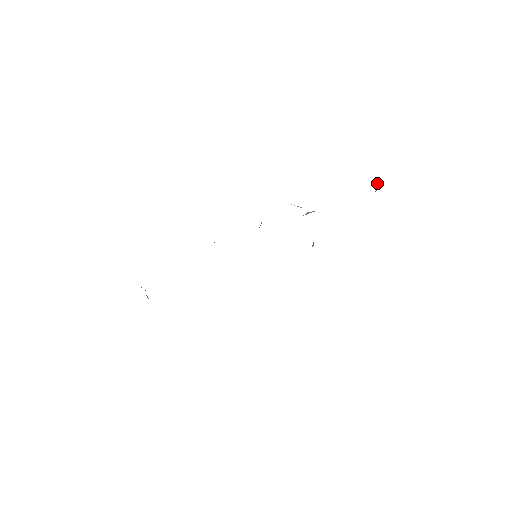
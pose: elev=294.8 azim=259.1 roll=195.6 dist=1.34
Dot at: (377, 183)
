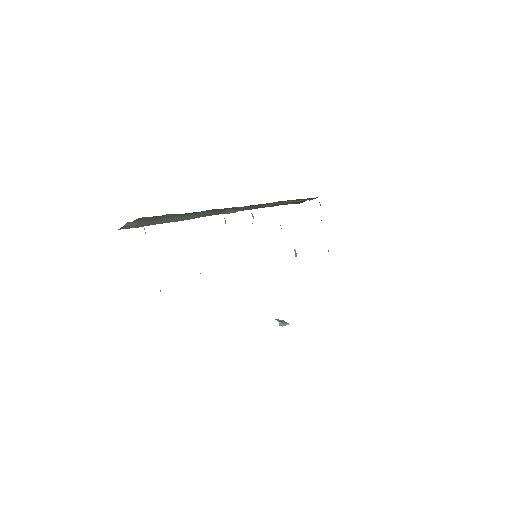
Dot at: (320, 205)
